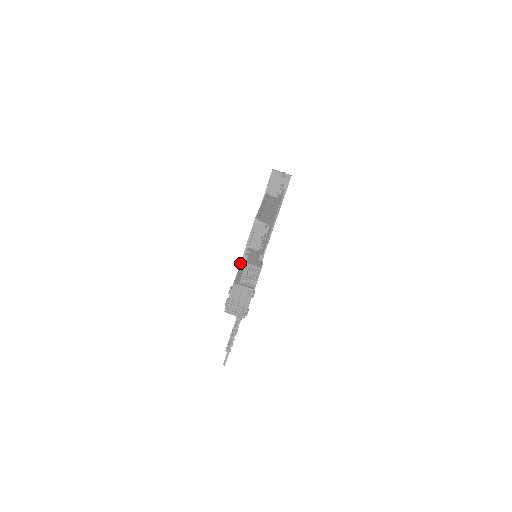
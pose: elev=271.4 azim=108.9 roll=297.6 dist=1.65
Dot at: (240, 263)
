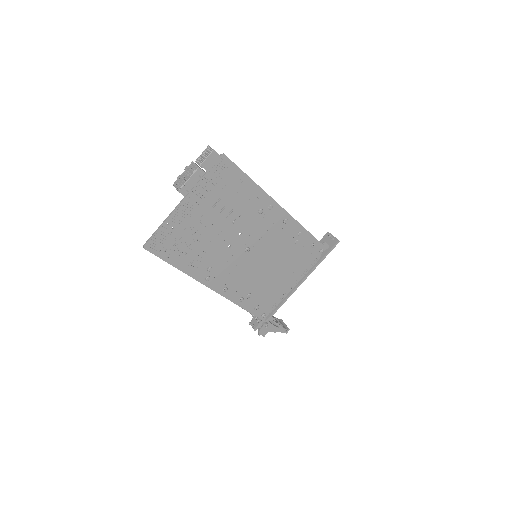
Dot at: occluded
